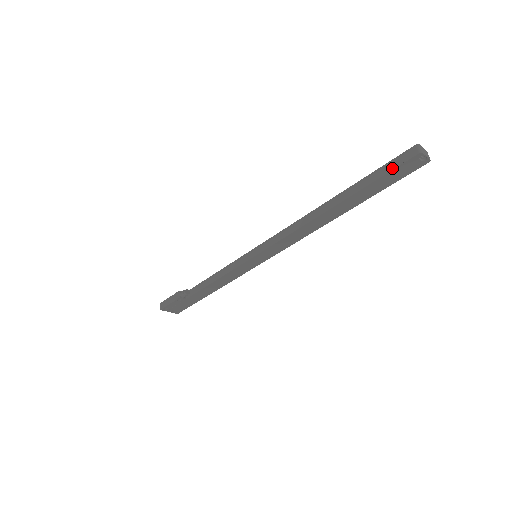
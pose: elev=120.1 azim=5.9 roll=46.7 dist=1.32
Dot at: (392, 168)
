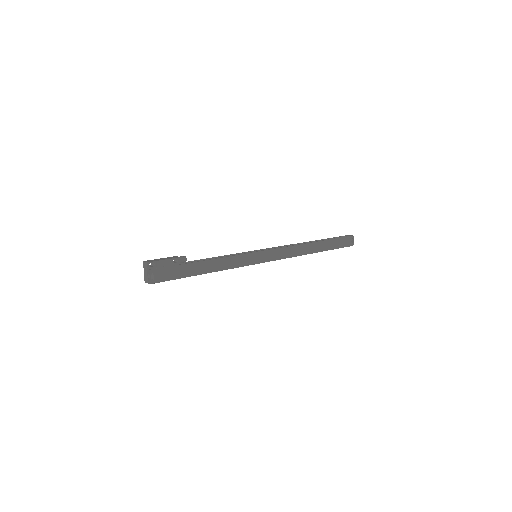
Dot at: (341, 238)
